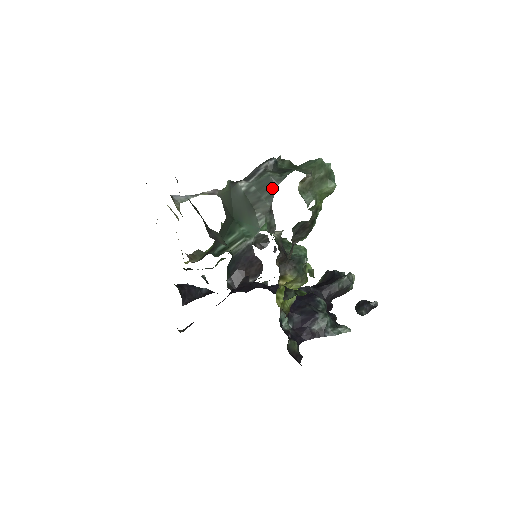
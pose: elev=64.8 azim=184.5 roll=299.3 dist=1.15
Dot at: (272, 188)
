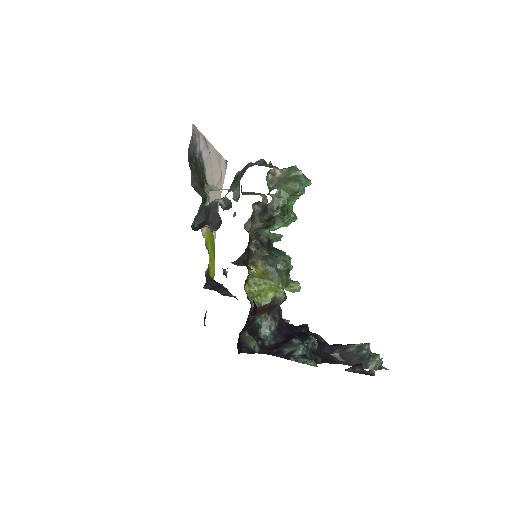
Dot at: occluded
